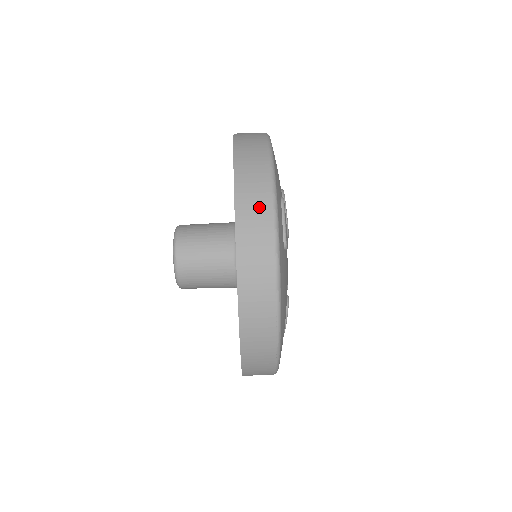
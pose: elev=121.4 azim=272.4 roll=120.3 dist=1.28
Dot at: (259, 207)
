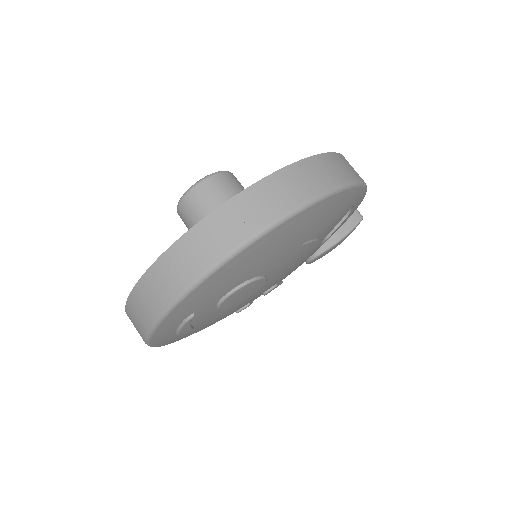
Dot at: (139, 321)
